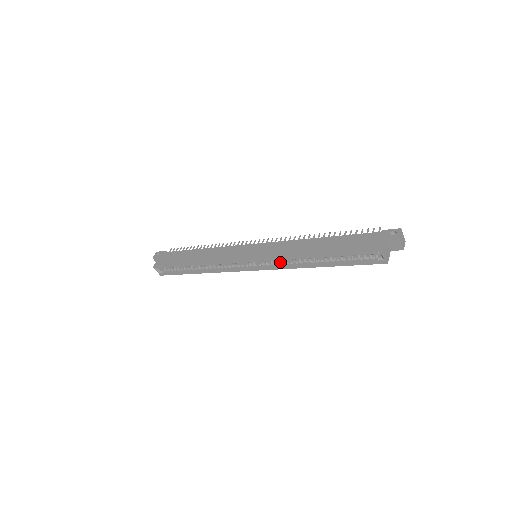
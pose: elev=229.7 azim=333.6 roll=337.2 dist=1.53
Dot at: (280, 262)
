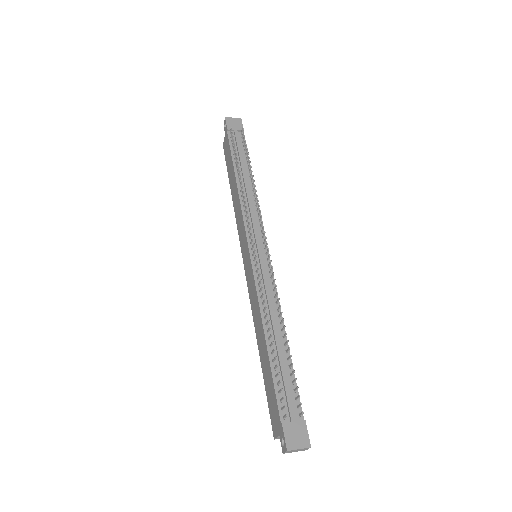
Dot at: occluded
